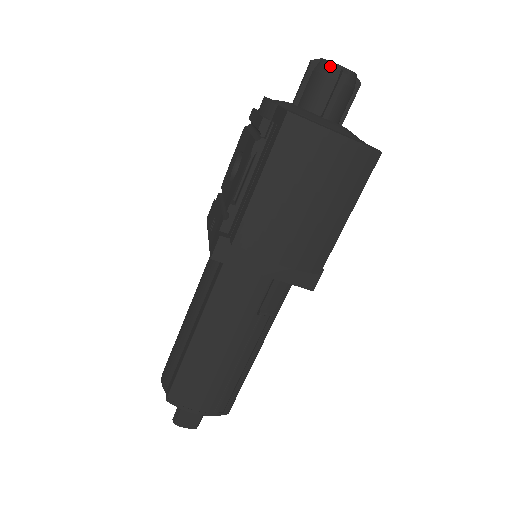
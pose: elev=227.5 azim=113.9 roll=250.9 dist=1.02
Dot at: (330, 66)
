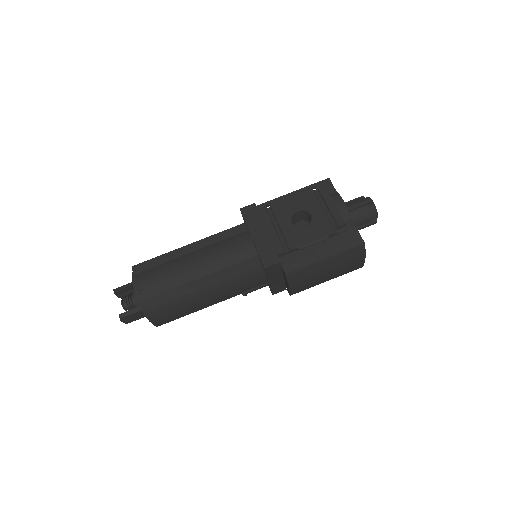
Dot at: (375, 213)
